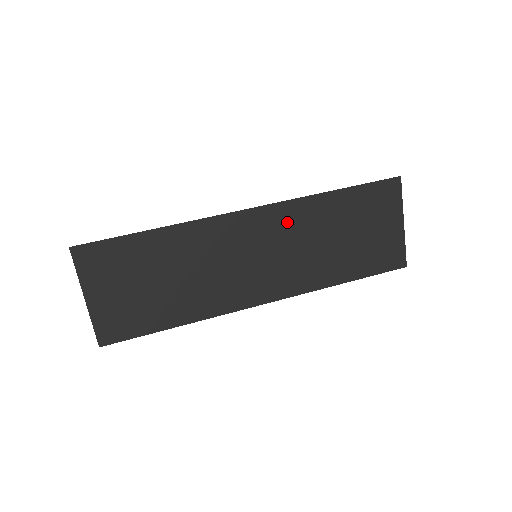
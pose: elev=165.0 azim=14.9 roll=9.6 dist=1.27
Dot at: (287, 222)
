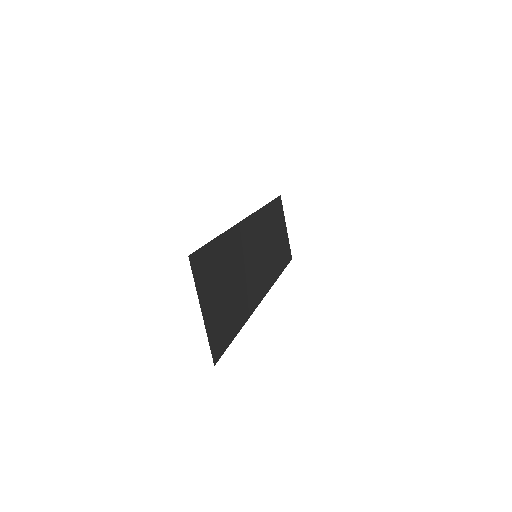
Dot at: (260, 227)
